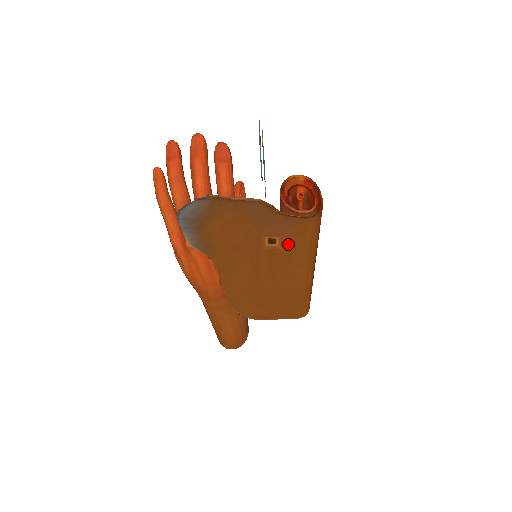
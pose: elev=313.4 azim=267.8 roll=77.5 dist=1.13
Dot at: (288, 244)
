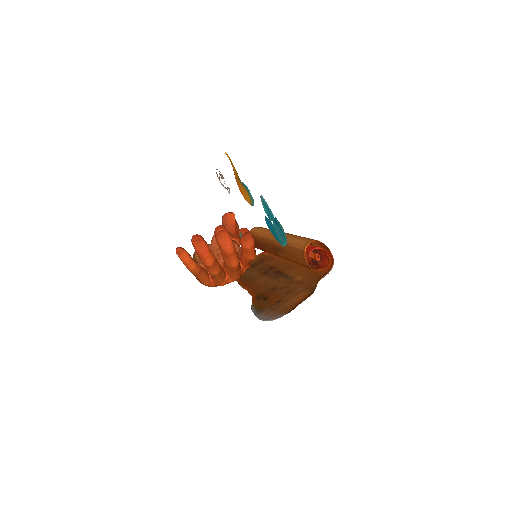
Dot at: (305, 273)
